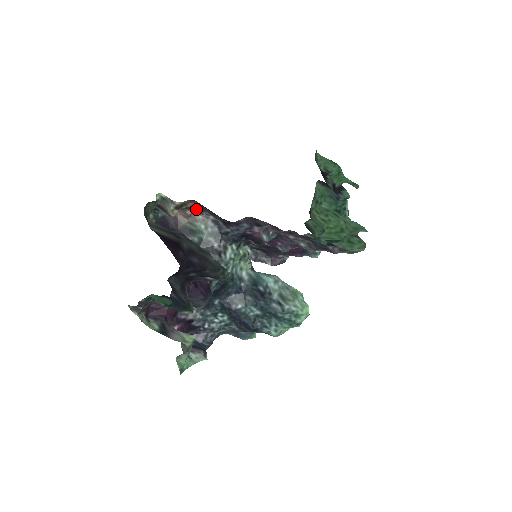
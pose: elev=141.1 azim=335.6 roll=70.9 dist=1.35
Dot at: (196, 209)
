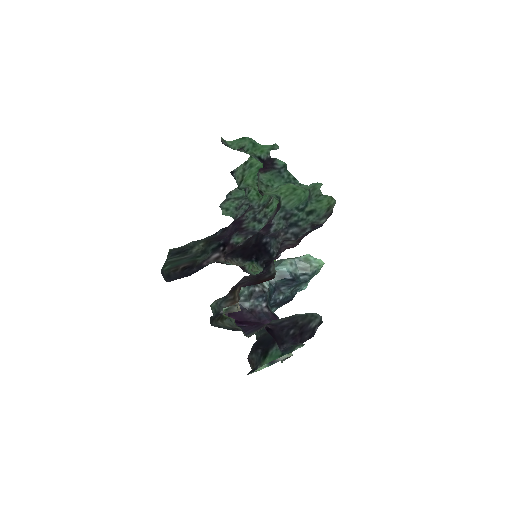
Dot at: (235, 286)
